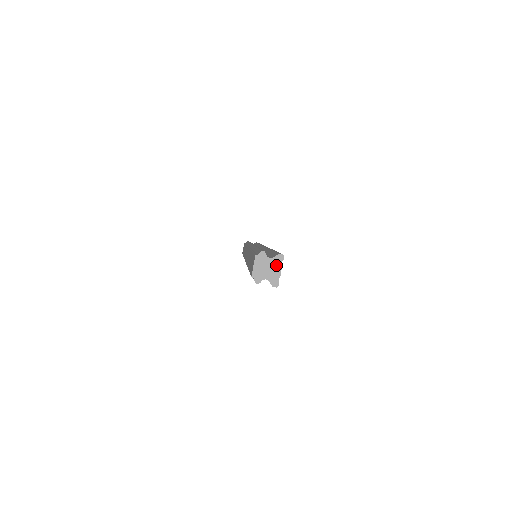
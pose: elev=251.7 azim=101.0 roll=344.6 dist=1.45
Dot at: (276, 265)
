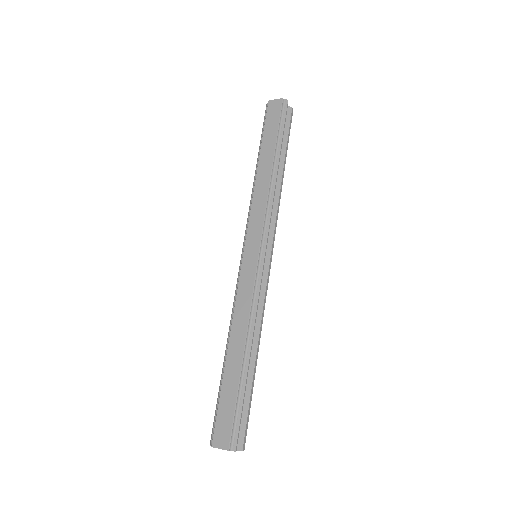
Dot at: occluded
